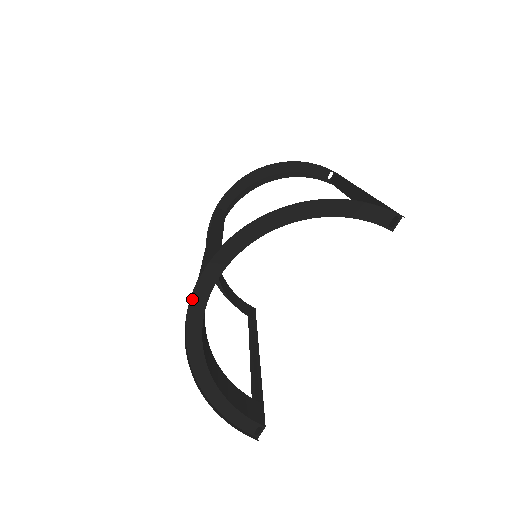
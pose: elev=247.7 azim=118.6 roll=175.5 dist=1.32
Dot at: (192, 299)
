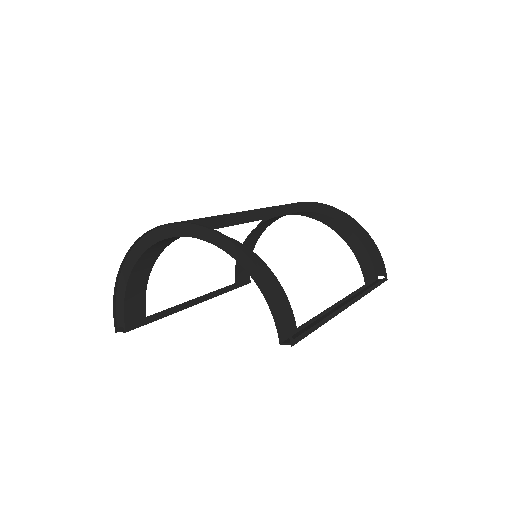
Dot at: (160, 228)
